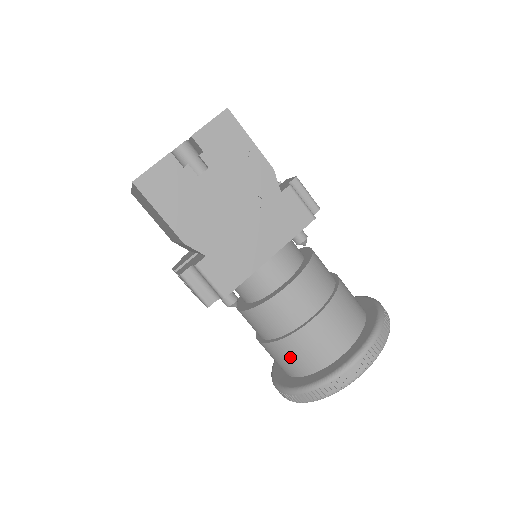
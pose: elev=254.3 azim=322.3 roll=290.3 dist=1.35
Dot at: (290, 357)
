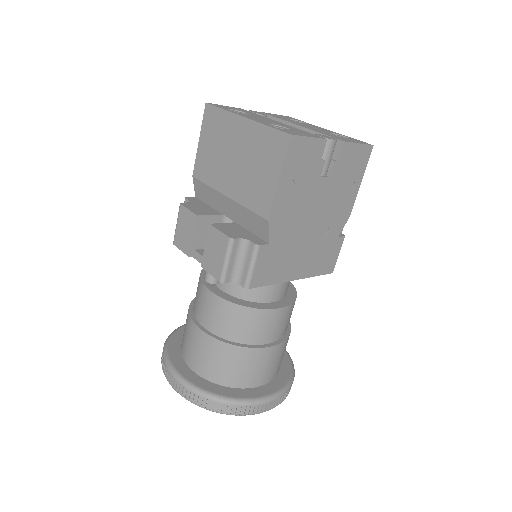
Dot at: (223, 362)
